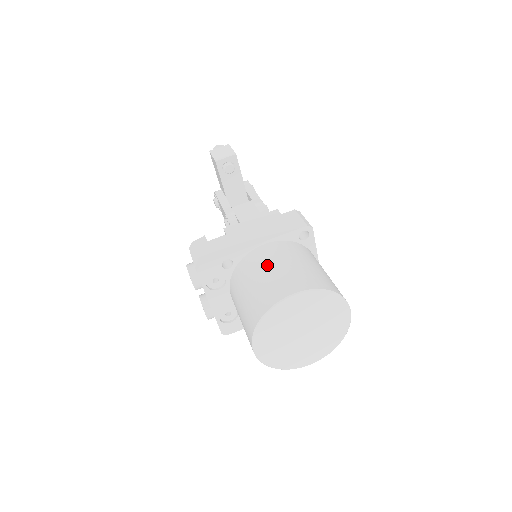
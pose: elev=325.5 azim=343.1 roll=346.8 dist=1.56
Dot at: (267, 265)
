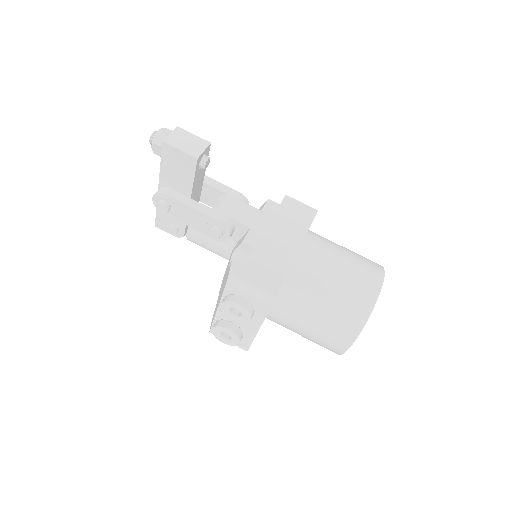
Dot at: (330, 266)
